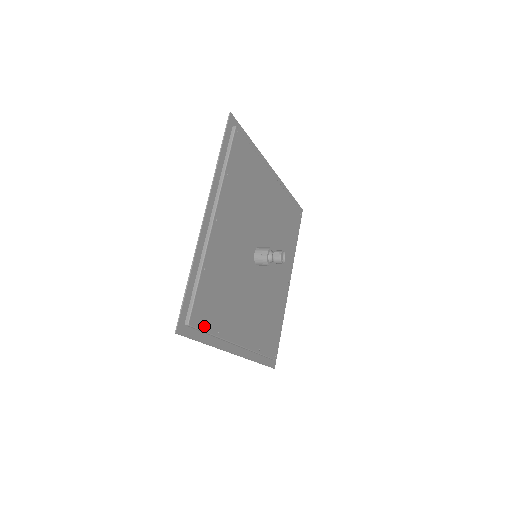
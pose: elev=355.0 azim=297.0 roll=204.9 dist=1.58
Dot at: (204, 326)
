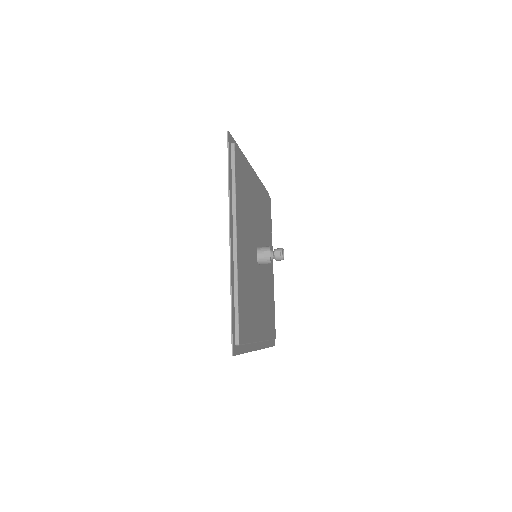
Dot at: (245, 339)
